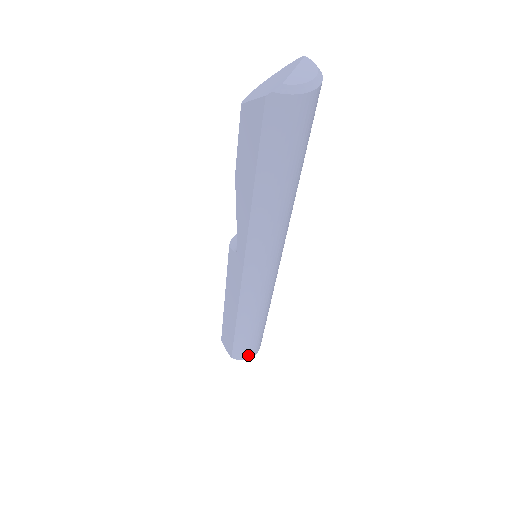
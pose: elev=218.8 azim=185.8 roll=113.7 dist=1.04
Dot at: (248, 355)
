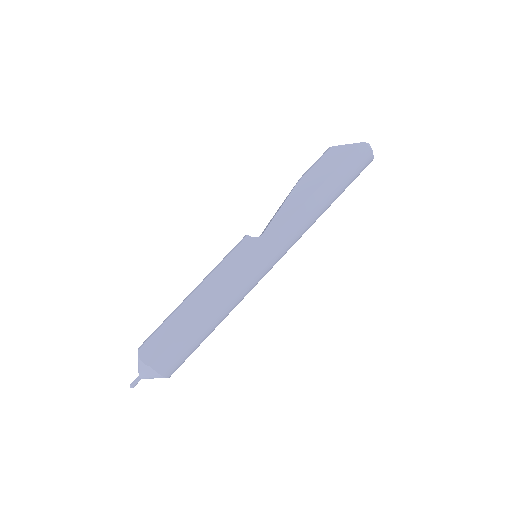
Dot at: (169, 369)
